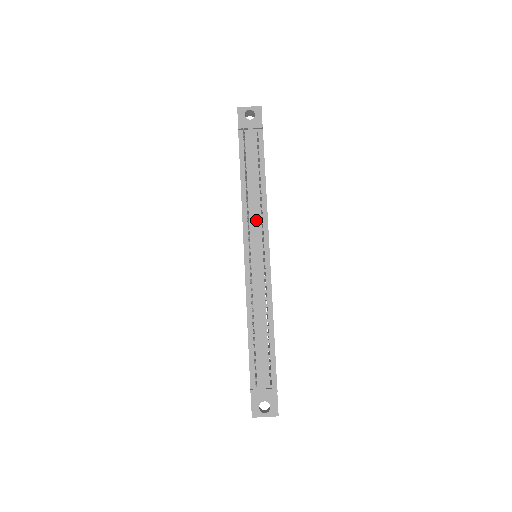
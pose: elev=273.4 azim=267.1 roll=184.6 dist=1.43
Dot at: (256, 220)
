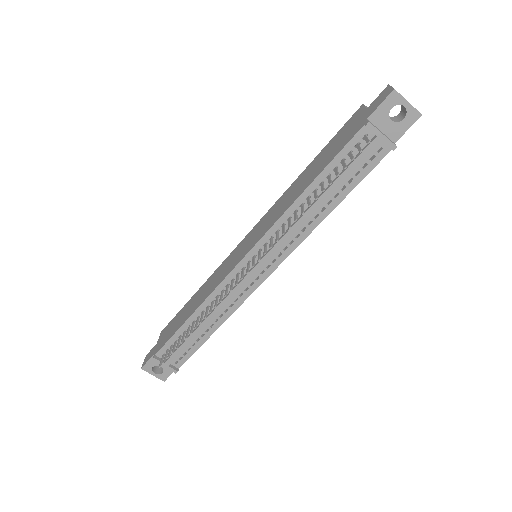
Dot at: (284, 241)
